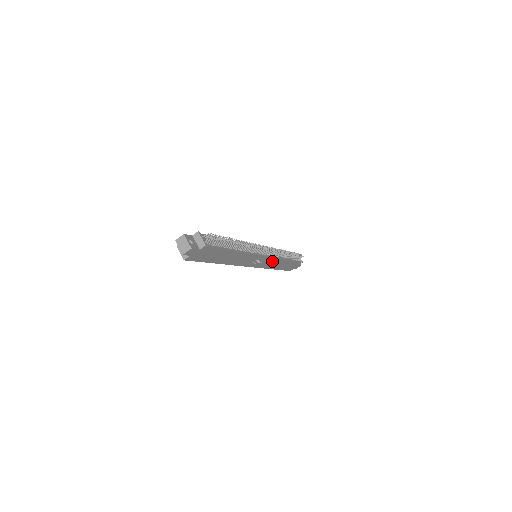
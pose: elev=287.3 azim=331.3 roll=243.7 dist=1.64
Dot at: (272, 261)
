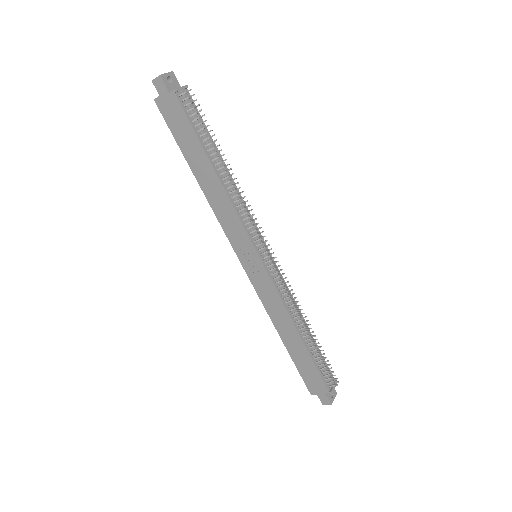
Dot at: (274, 296)
